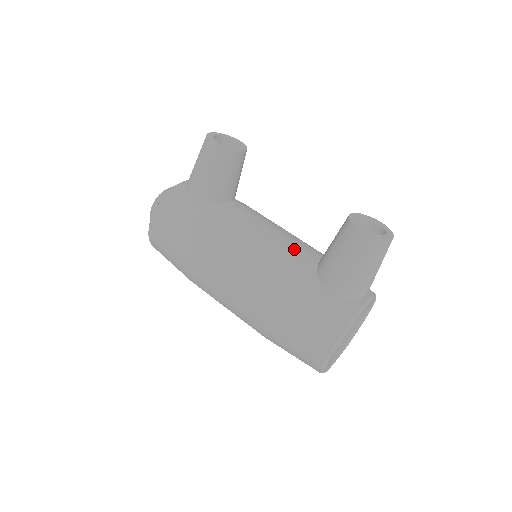
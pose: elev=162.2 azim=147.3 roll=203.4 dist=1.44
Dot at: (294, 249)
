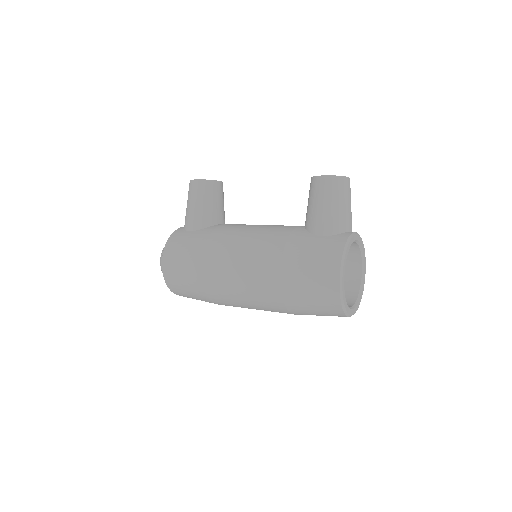
Dot at: (282, 226)
